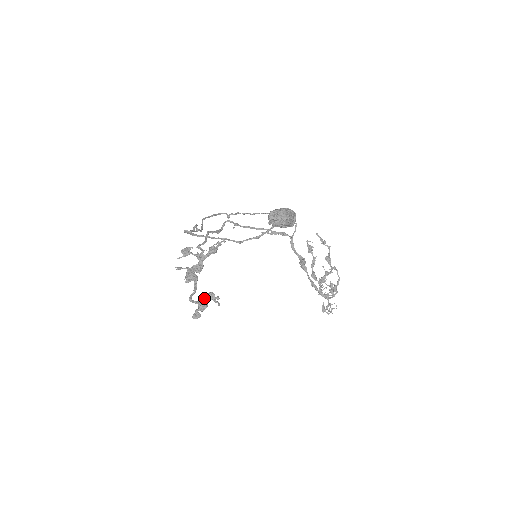
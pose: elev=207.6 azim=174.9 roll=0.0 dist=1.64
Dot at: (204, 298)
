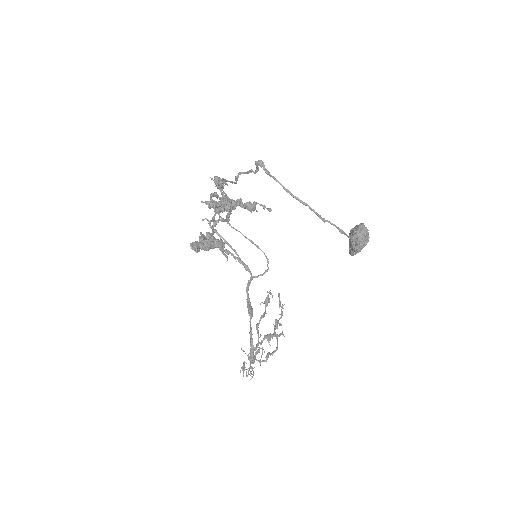
Dot at: occluded
